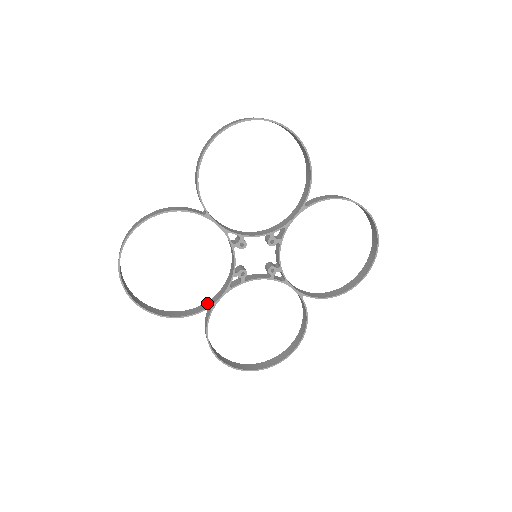
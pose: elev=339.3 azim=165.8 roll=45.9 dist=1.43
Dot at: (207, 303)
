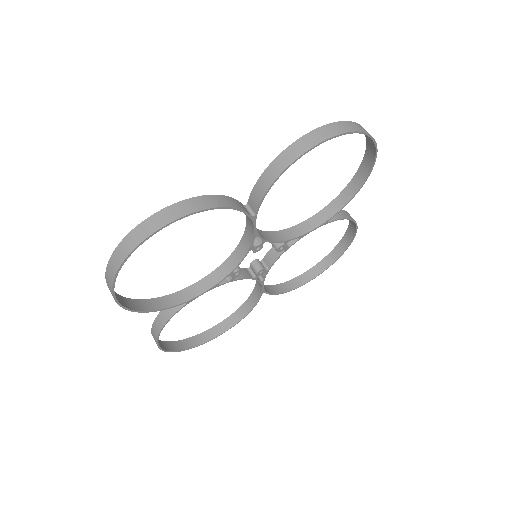
Dot at: (256, 289)
